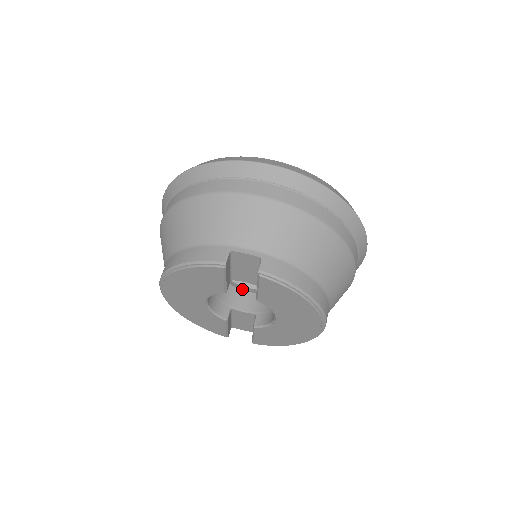
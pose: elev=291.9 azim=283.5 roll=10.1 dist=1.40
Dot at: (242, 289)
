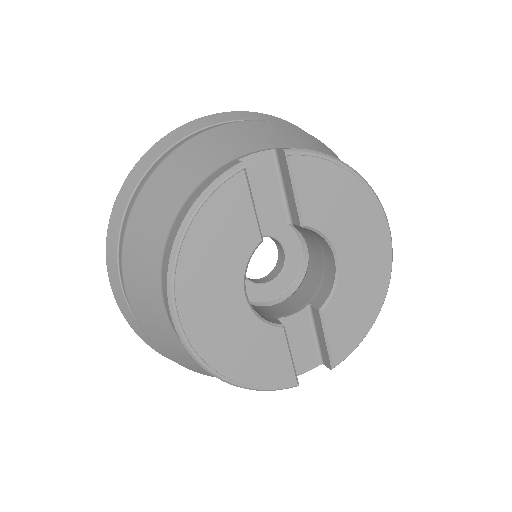
Dot at: (269, 306)
